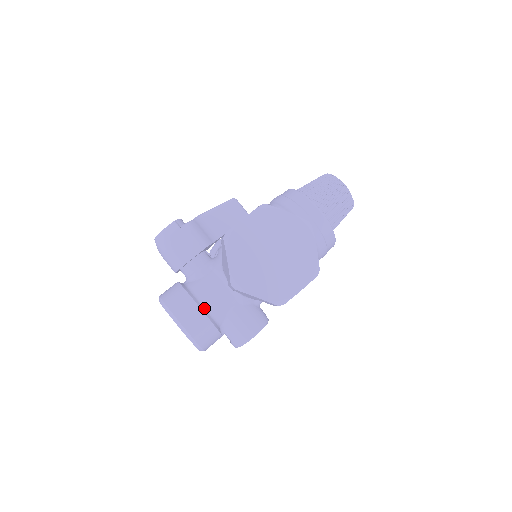
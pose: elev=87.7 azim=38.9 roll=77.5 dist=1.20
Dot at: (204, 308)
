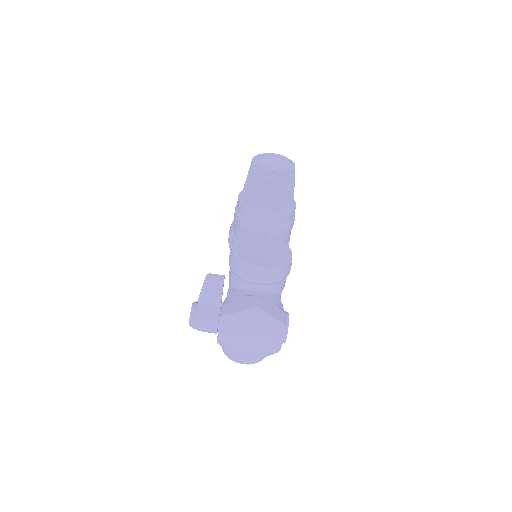
Dot at: occluded
